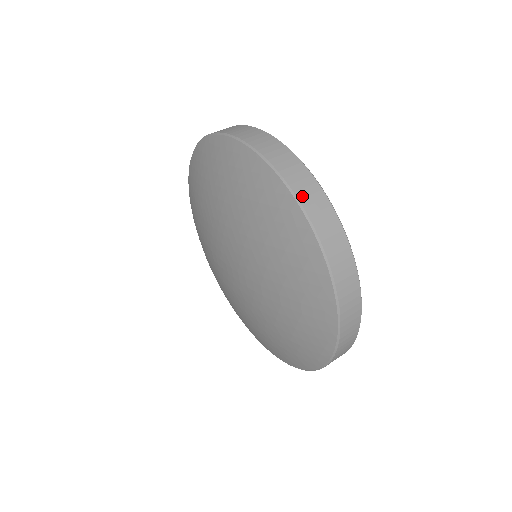
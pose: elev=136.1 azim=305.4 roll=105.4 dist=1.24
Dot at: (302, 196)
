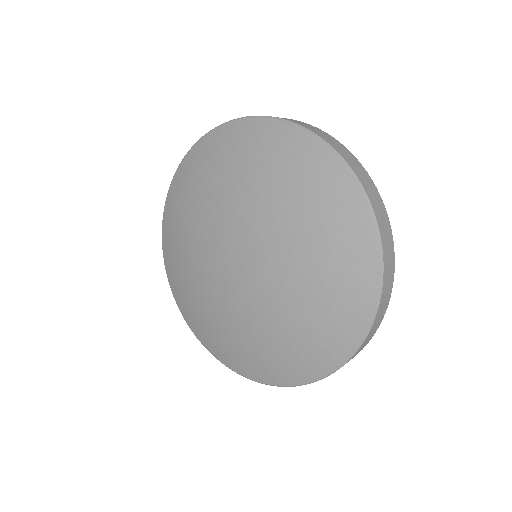
Dot at: (386, 258)
